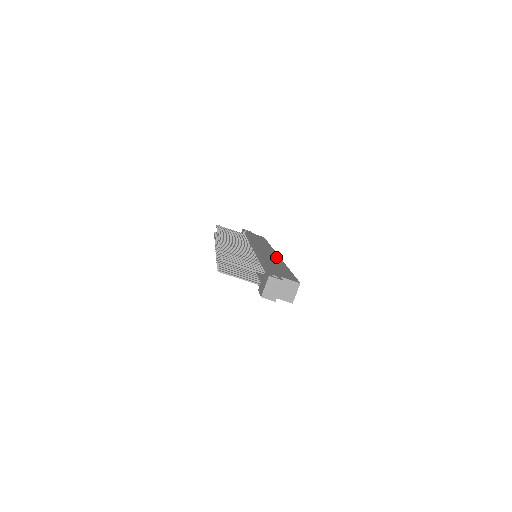
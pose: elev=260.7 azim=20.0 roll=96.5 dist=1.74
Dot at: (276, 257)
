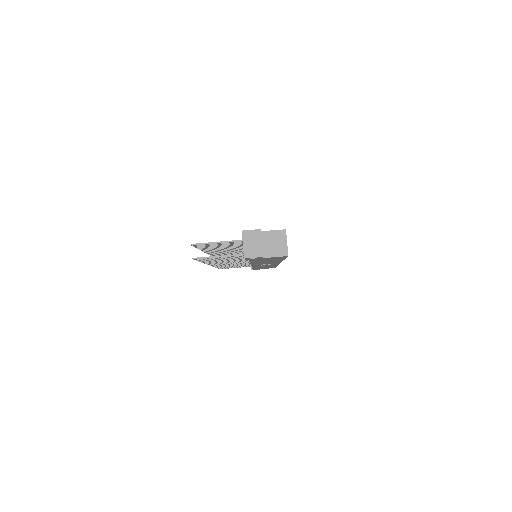
Dot at: occluded
